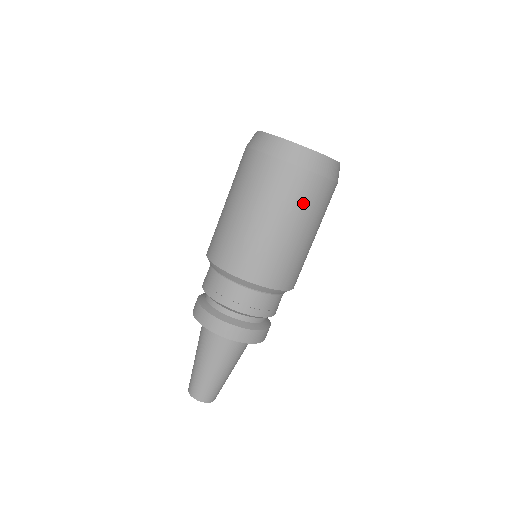
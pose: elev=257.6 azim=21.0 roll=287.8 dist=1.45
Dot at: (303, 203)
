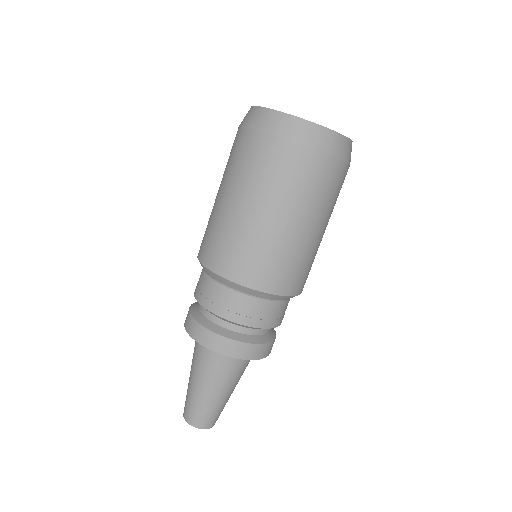
Dot at: (299, 186)
